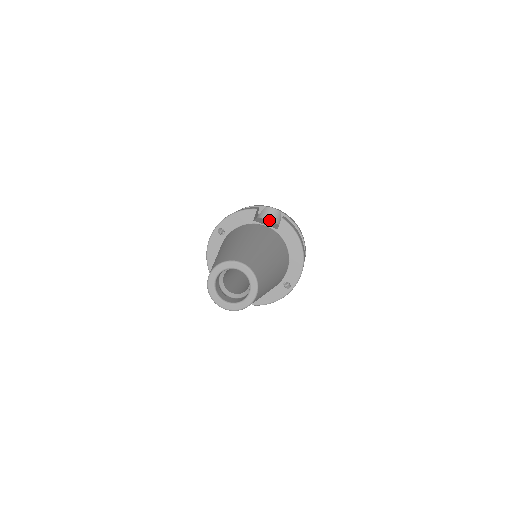
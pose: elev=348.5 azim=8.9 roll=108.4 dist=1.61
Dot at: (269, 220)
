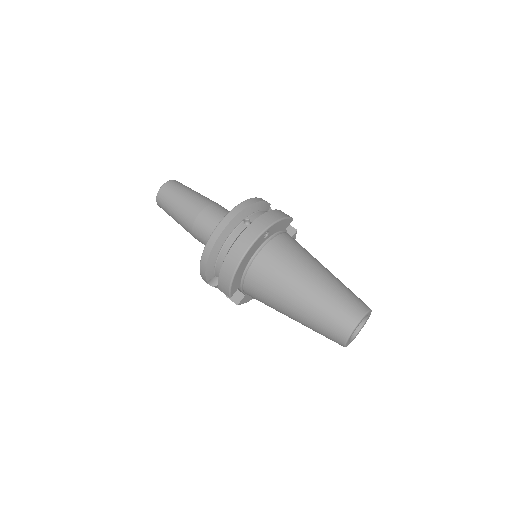
Dot at: occluded
